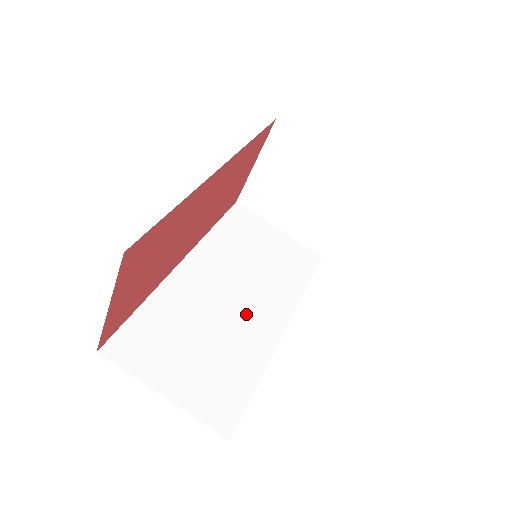
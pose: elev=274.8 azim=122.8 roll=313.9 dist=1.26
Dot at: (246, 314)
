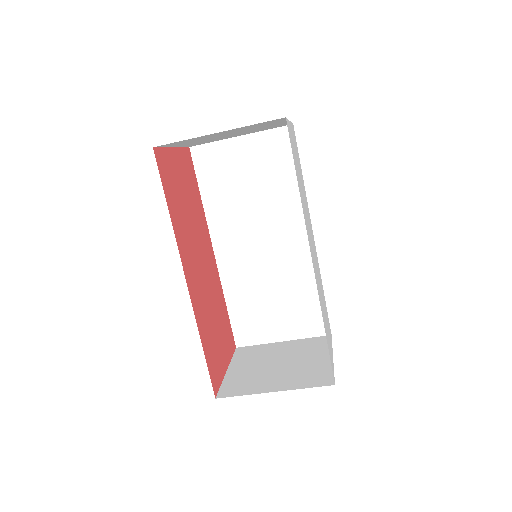
Dot at: (281, 251)
